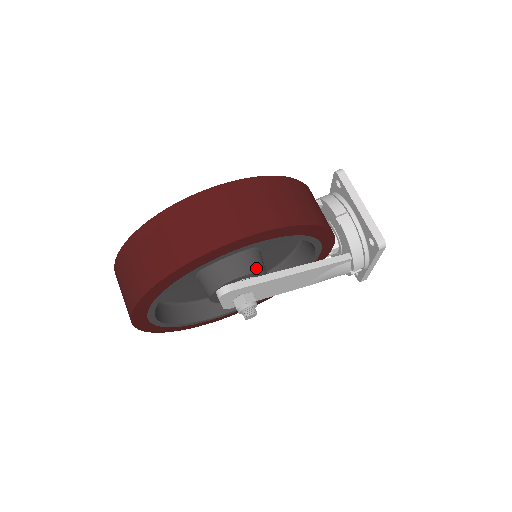
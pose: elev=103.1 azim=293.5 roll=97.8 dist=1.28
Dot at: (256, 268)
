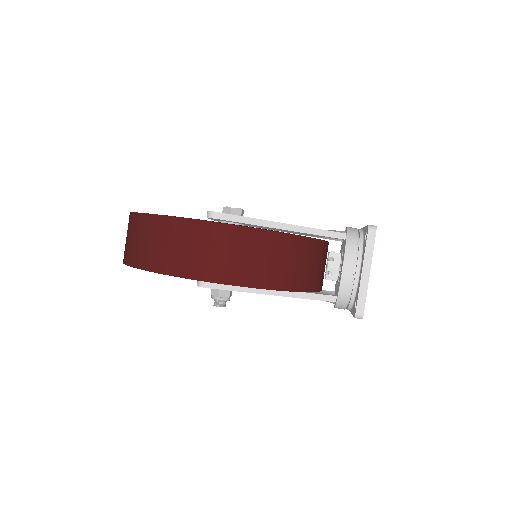
Dot at: occluded
